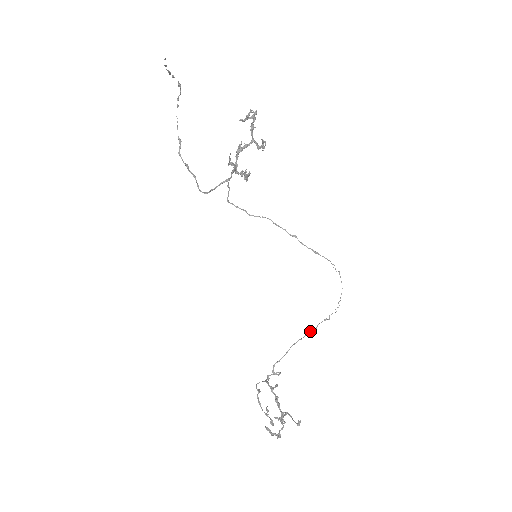
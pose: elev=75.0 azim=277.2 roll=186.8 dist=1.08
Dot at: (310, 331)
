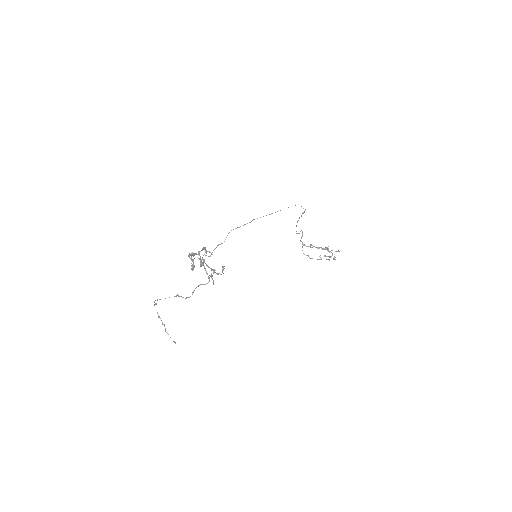
Dot at: occluded
